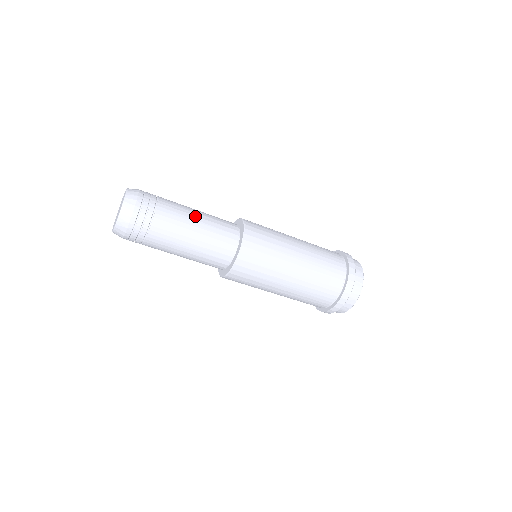
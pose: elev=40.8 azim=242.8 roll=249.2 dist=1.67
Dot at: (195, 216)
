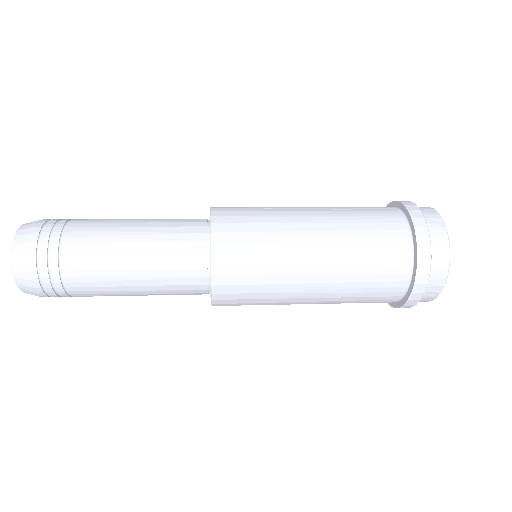
Dot at: (127, 270)
